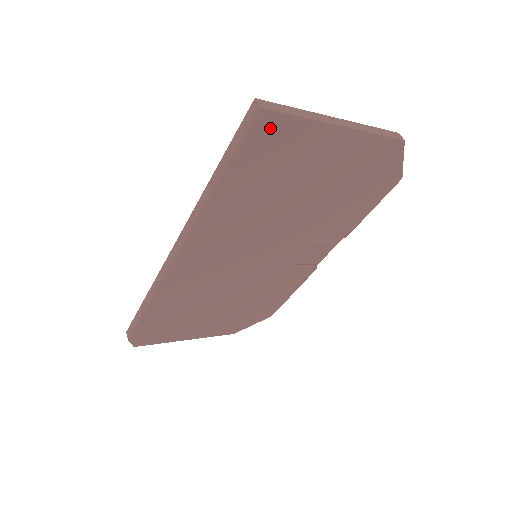
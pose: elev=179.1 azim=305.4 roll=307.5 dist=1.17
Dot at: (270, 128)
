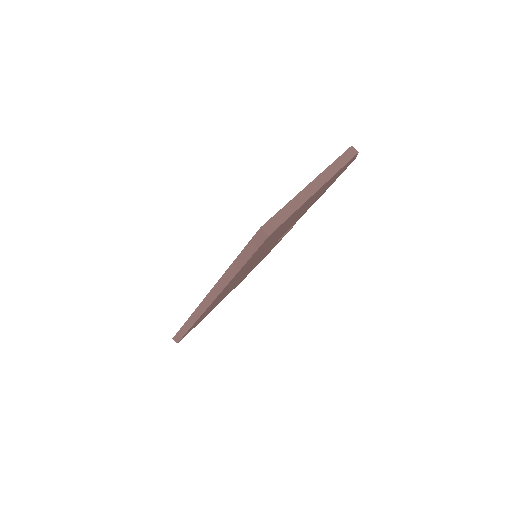
Dot at: occluded
